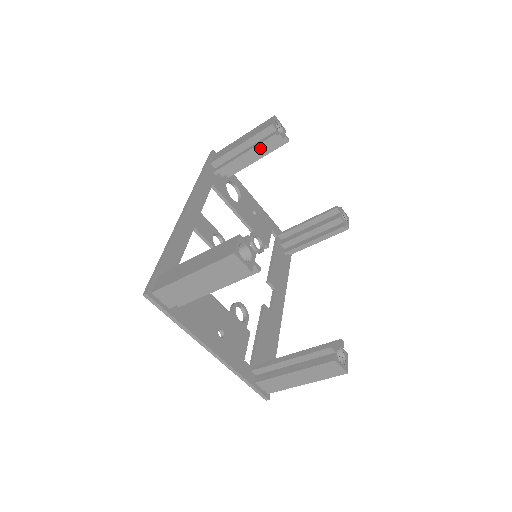
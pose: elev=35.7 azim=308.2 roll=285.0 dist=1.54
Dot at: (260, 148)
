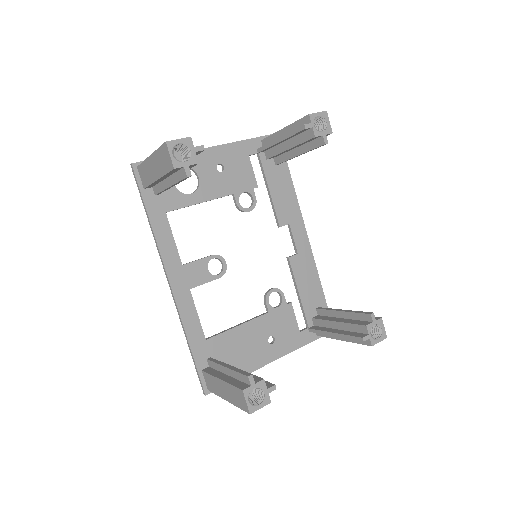
Dot at: occluded
